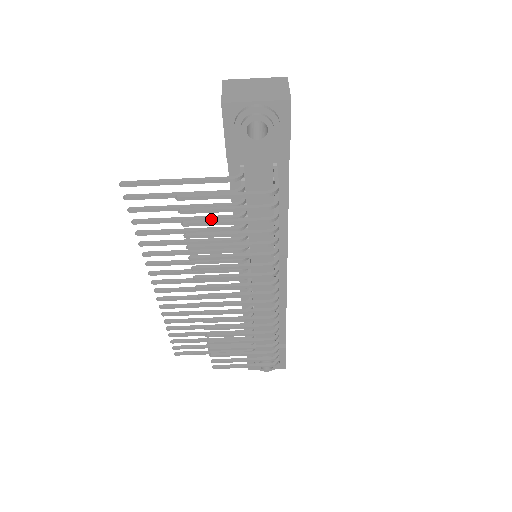
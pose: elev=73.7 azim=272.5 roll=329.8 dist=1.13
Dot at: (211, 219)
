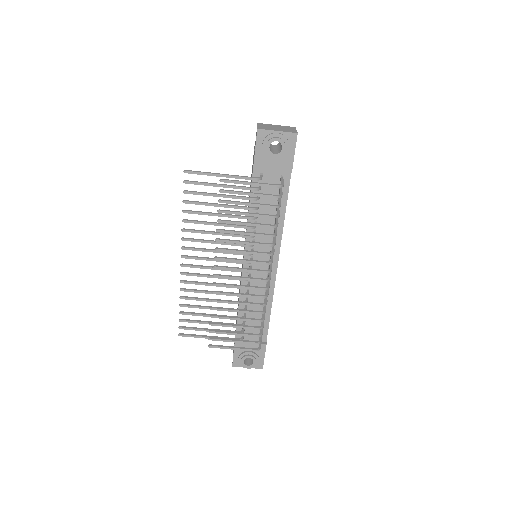
Dot at: (235, 207)
